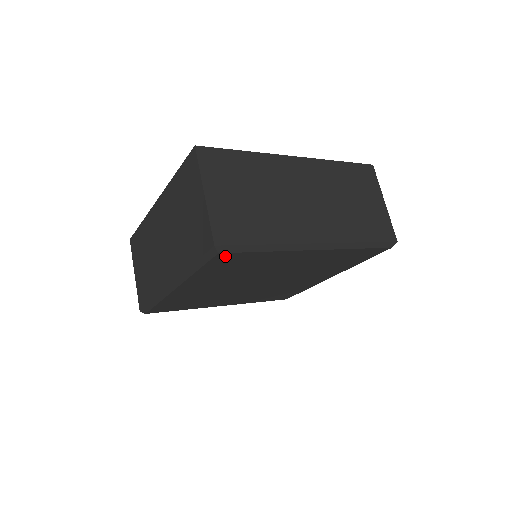
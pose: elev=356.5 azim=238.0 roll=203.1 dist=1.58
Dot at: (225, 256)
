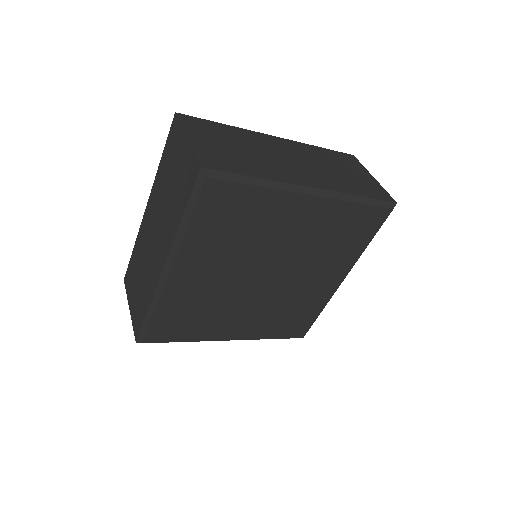
Dot at: (214, 188)
